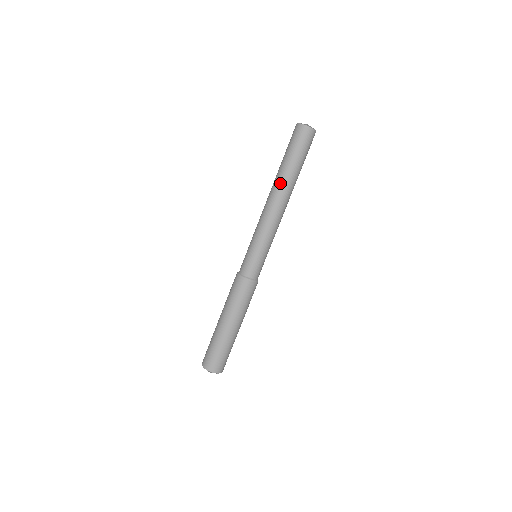
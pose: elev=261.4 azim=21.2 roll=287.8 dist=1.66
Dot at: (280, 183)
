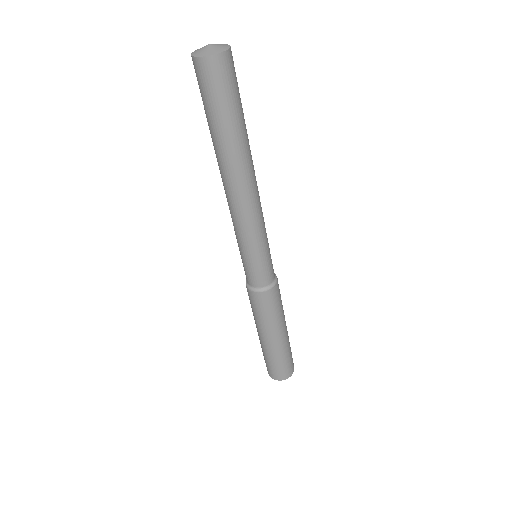
Dot at: (232, 164)
